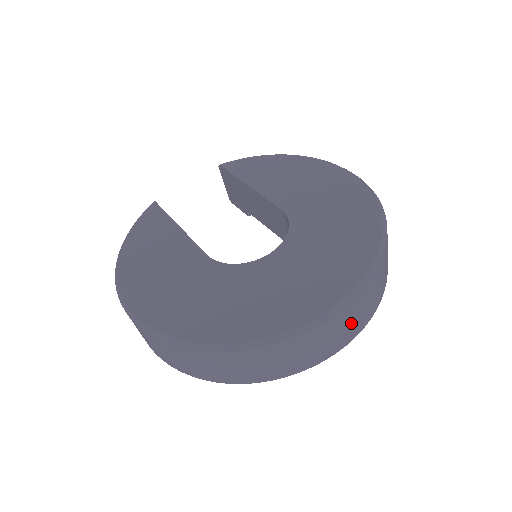
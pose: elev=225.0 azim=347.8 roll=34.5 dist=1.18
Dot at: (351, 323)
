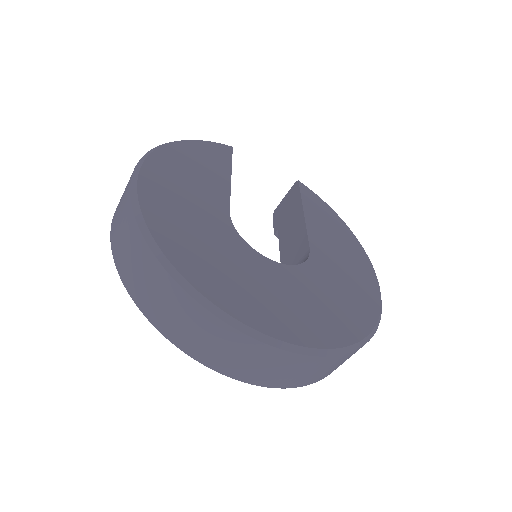
Dot at: (272, 370)
